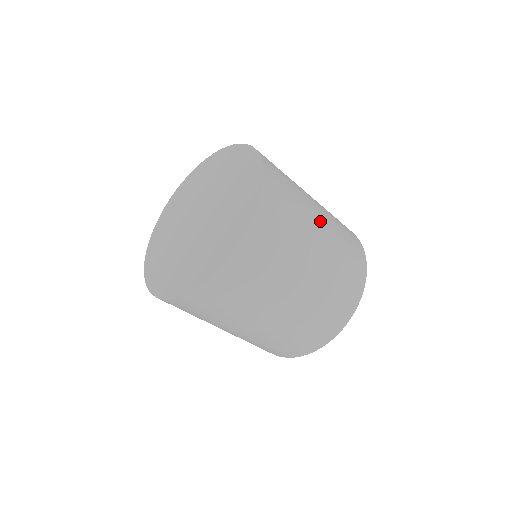
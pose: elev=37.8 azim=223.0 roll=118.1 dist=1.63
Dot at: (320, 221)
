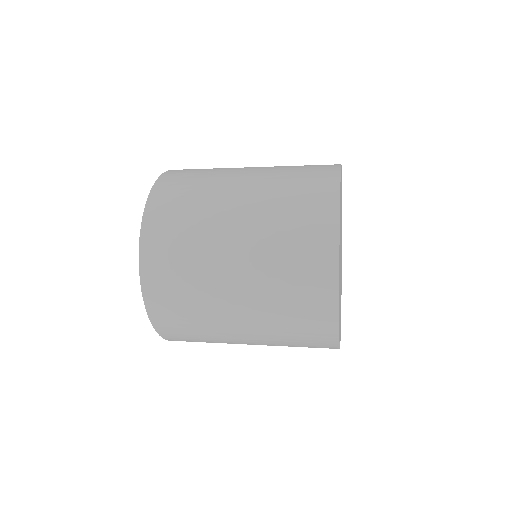
Dot at: (244, 178)
